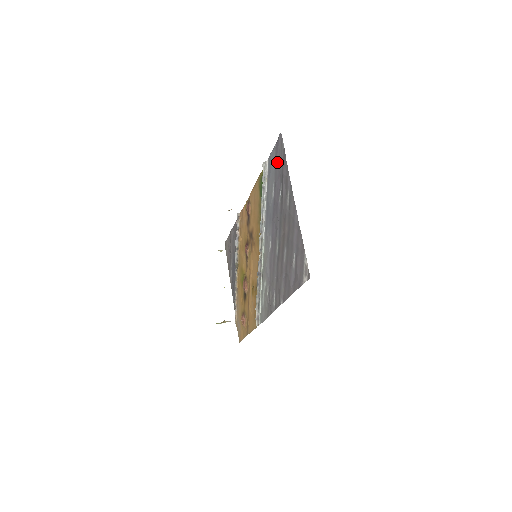
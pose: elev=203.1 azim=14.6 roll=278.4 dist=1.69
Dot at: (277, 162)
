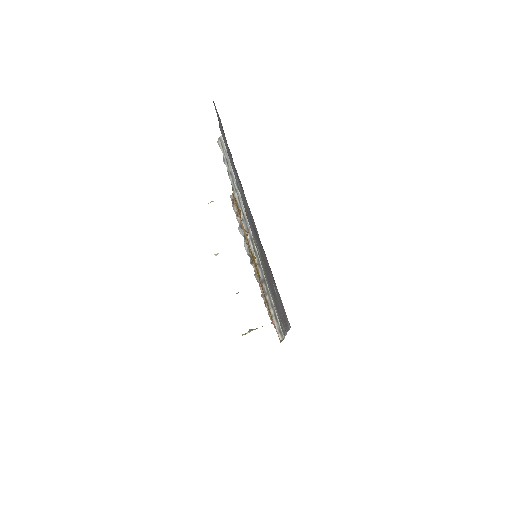
Dot at: occluded
